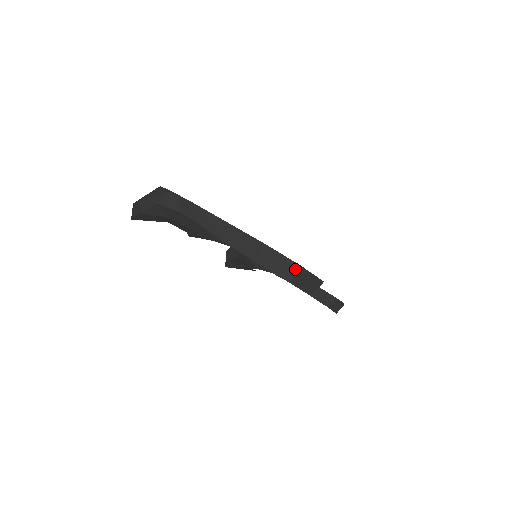
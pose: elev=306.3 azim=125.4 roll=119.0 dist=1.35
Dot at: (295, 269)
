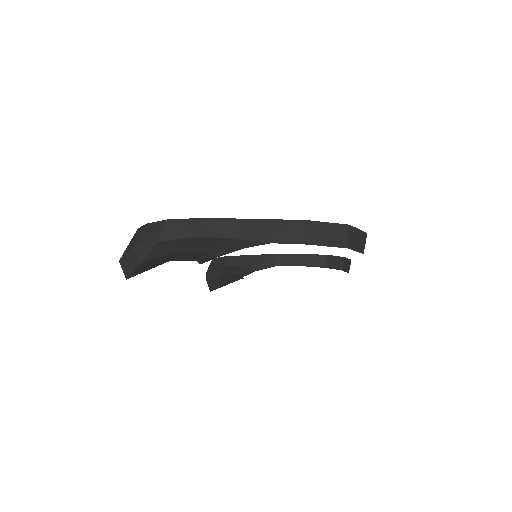
Dot at: (346, 231)
